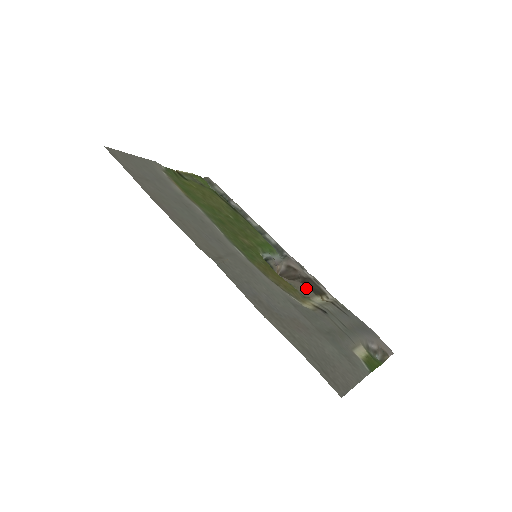
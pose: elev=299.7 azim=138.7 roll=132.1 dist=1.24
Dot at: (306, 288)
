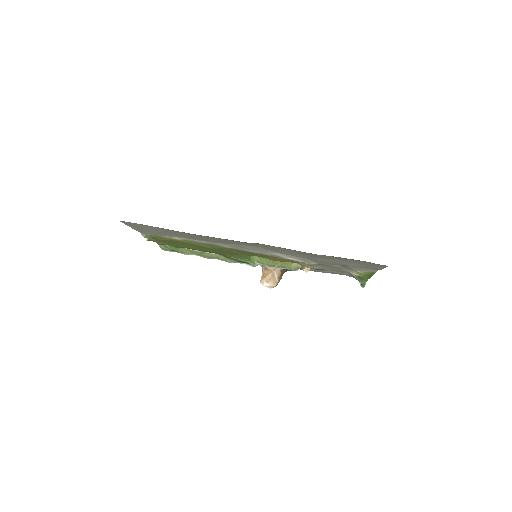
Dot at: occluded
